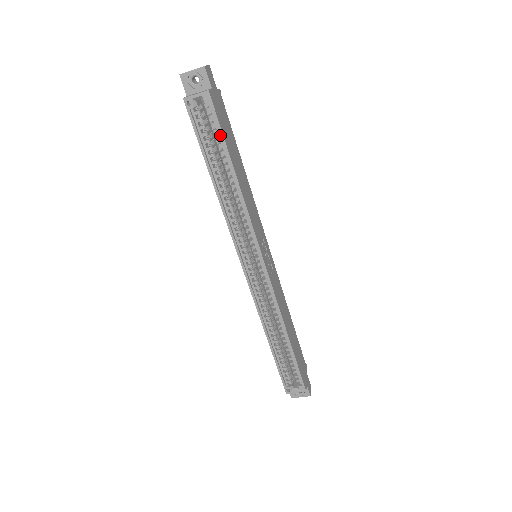
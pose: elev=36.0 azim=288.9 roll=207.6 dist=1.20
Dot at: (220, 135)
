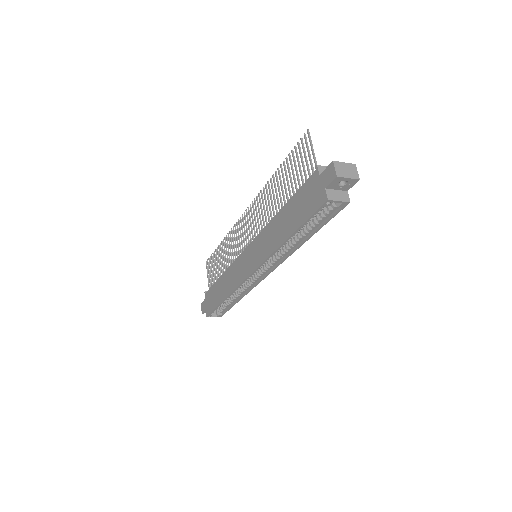
Dot at: (325, 222)
